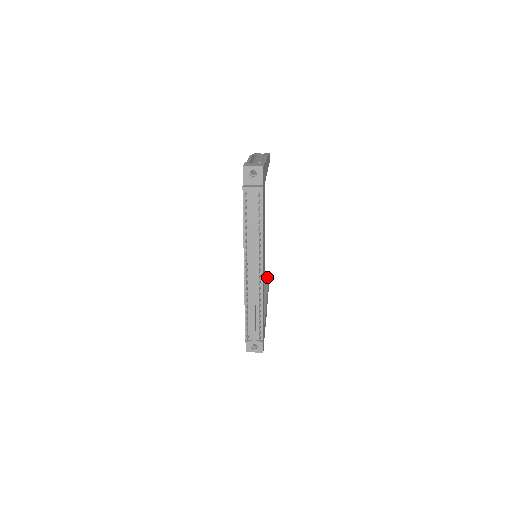
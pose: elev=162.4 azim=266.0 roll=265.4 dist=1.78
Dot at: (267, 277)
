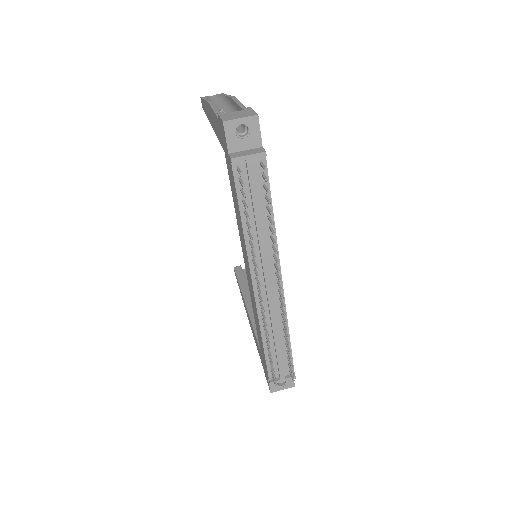
Dot at: occluded
